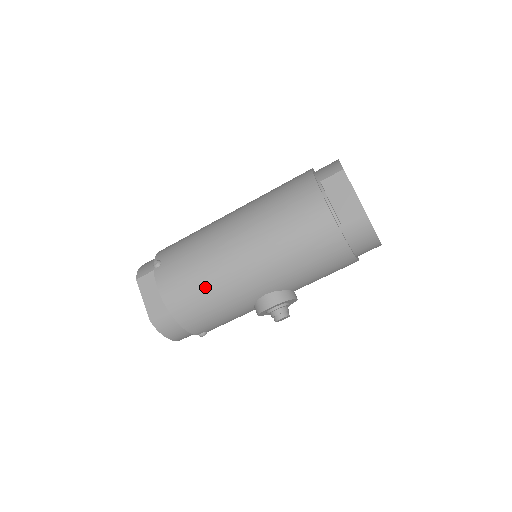
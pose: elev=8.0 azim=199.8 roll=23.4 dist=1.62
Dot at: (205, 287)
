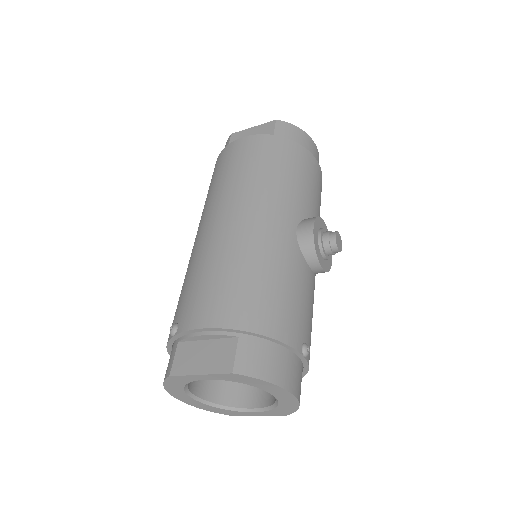
Dot at: (240, 267)
